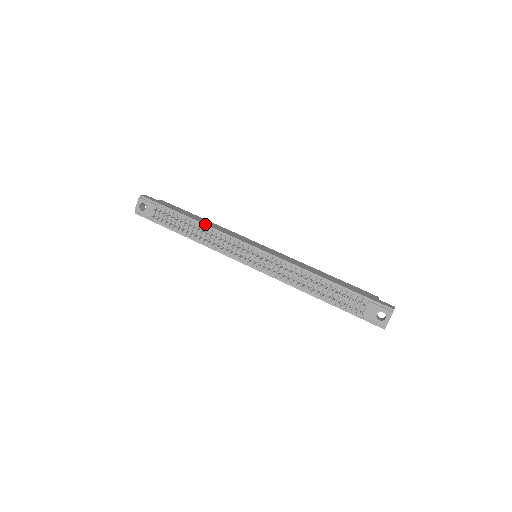
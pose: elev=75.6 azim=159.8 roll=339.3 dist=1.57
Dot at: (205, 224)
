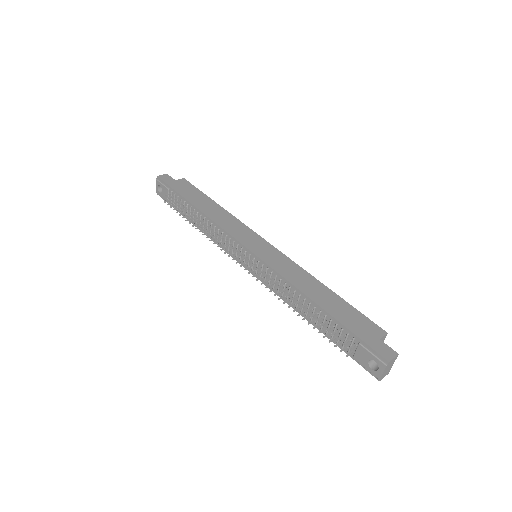
Dot at: (206, 215)
